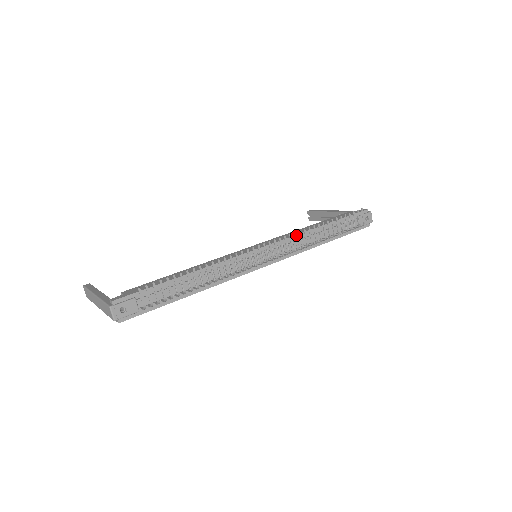
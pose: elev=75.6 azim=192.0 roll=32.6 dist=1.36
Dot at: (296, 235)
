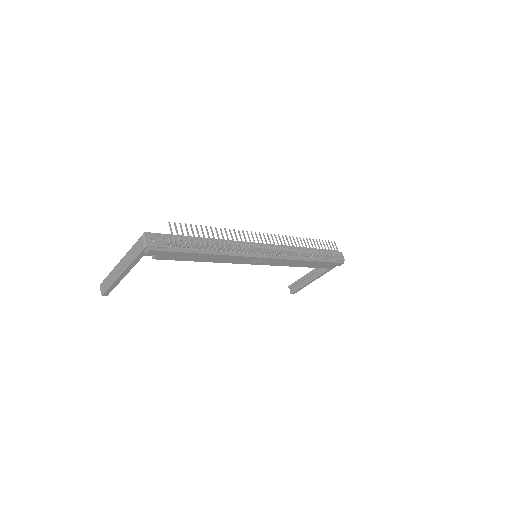
Dot at: occluded
